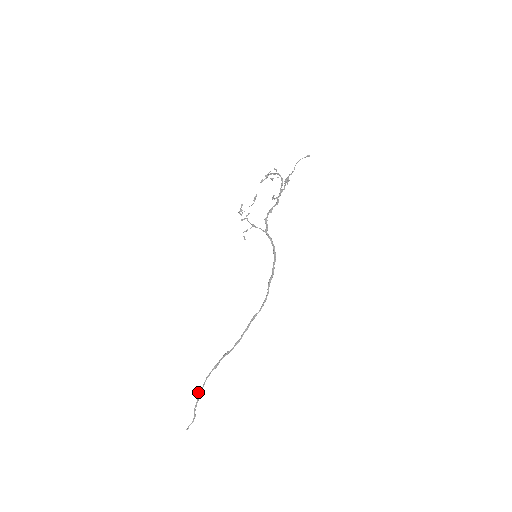
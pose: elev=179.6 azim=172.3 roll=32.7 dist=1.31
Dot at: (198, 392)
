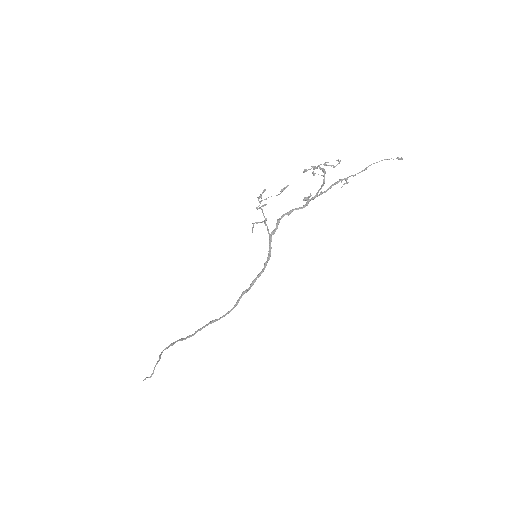
Dot at: (159, 355)
